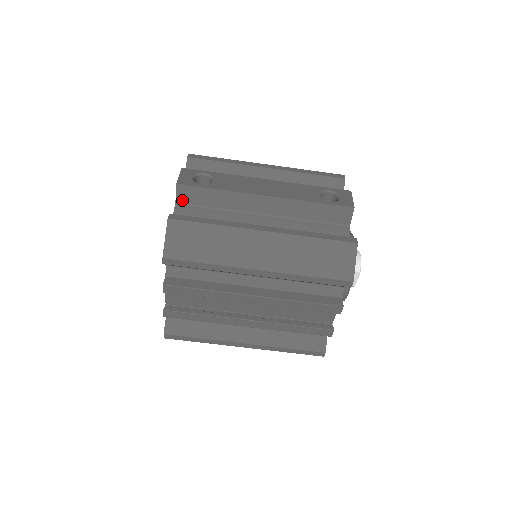
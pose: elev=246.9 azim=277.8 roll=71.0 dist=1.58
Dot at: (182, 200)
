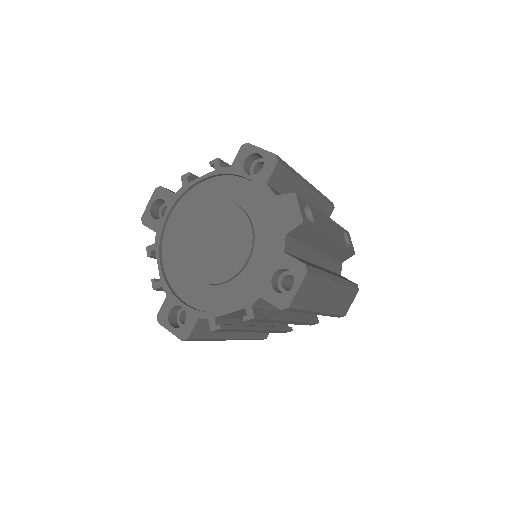
Dot at: (292, 233)
